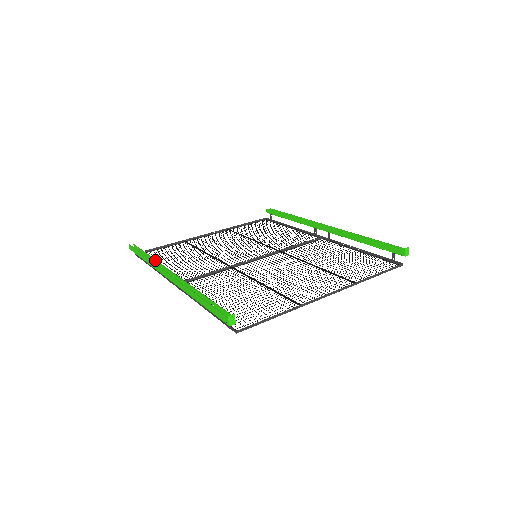
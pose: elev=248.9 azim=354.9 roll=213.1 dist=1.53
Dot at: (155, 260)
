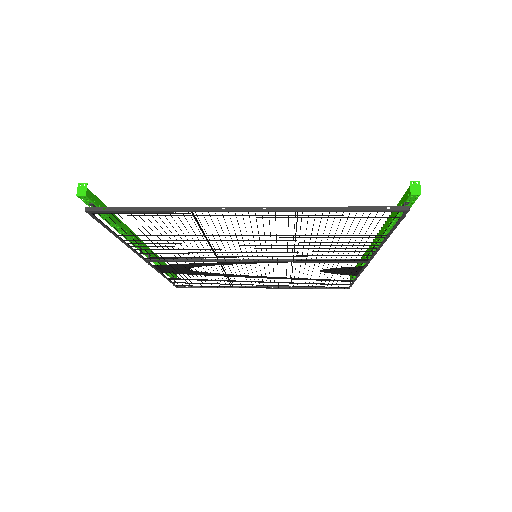
Dot at: (158, 256)
